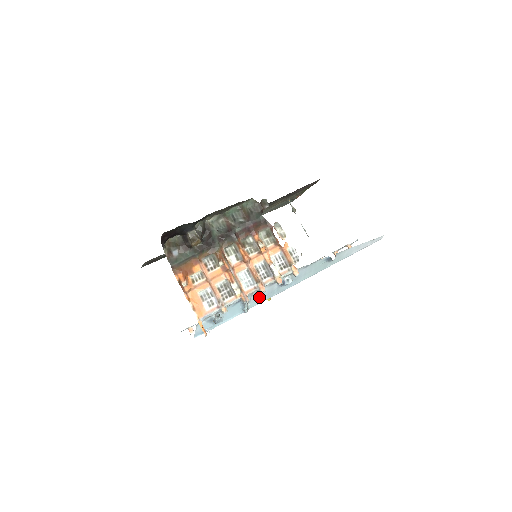
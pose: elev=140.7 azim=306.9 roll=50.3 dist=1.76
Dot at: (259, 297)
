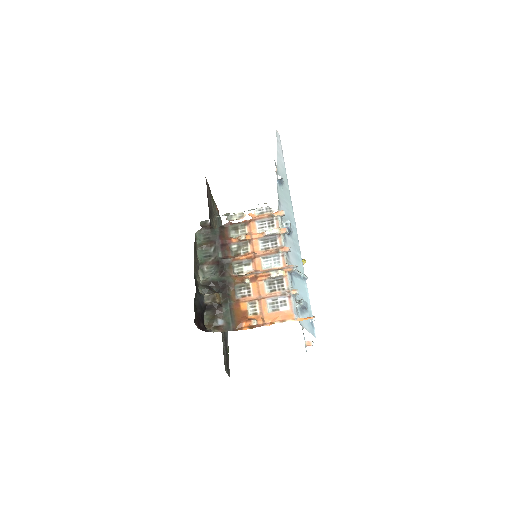
Dot at: (295, 259)
